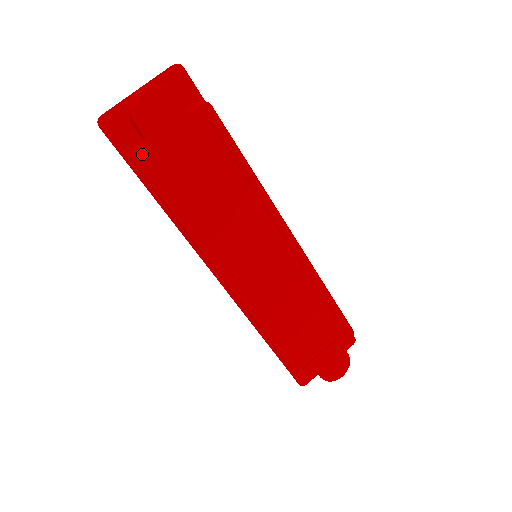
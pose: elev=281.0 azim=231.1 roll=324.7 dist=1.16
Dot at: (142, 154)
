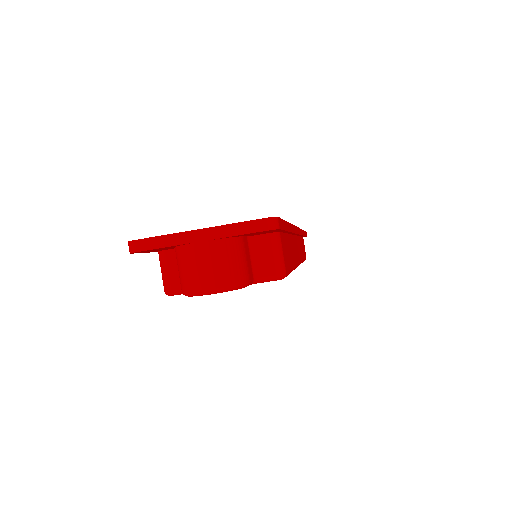
Dot at: (179, 294)
